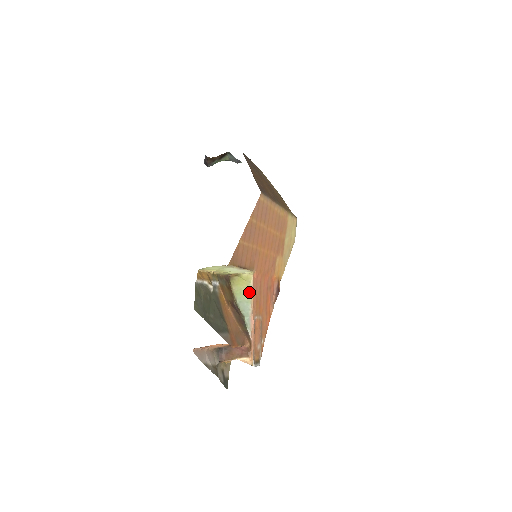
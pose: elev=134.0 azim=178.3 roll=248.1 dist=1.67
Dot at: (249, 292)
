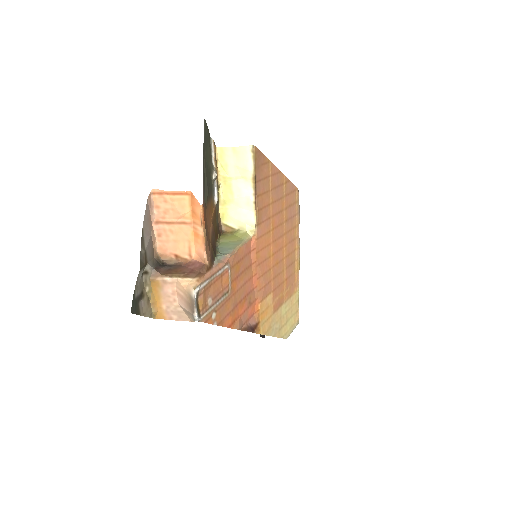
Dot at: (238, 243)
